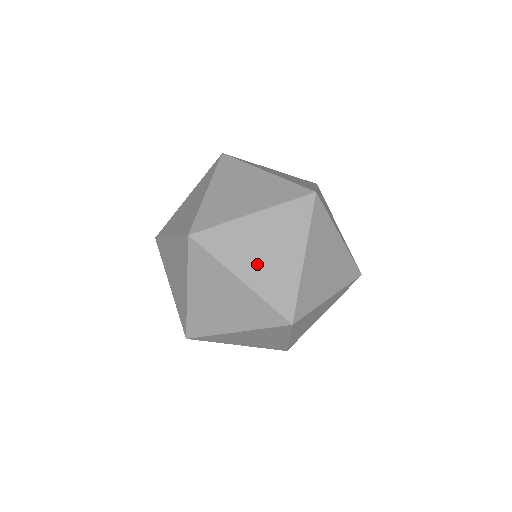
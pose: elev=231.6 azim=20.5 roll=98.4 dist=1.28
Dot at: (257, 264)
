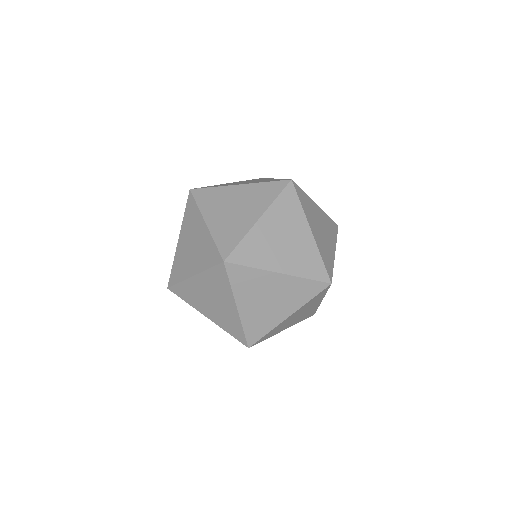
Dot at: (223, 215)
